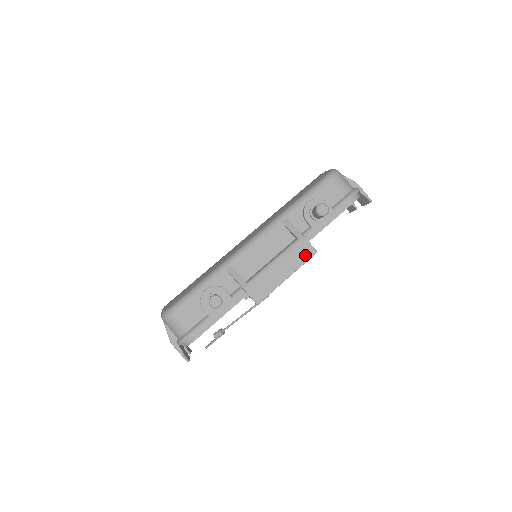
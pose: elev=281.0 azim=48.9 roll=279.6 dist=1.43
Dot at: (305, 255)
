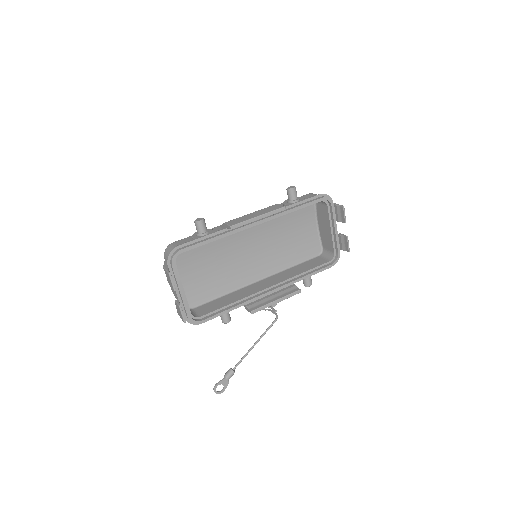
Dot at: (275, 208)
